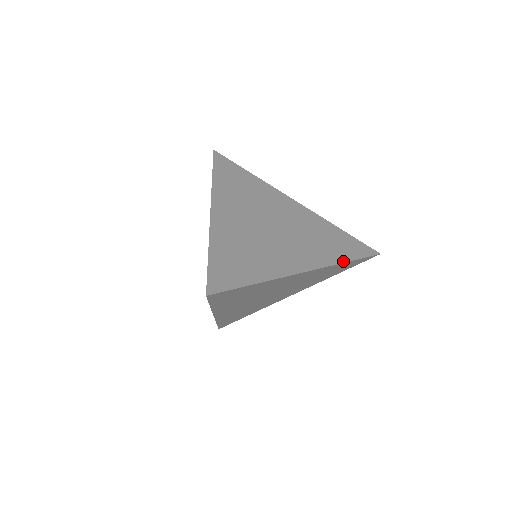
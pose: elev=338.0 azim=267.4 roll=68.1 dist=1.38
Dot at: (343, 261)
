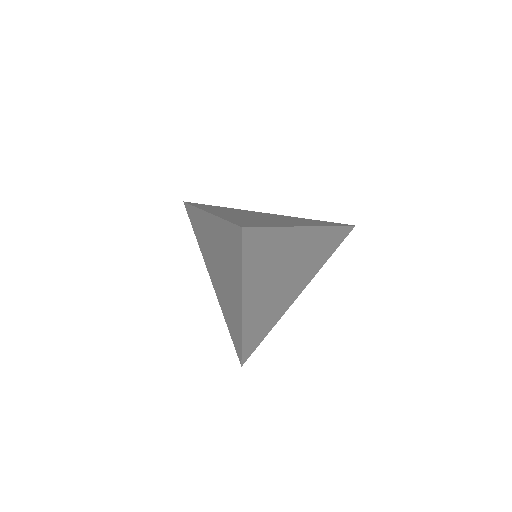
Dot at: (331, 225)
